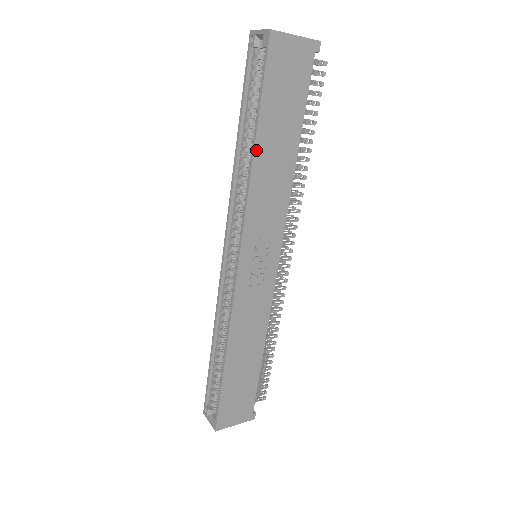
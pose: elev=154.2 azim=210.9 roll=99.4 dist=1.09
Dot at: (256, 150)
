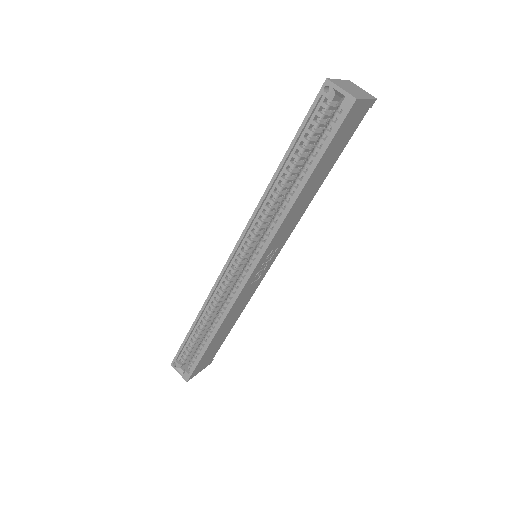
Dot at: (302, 191)
